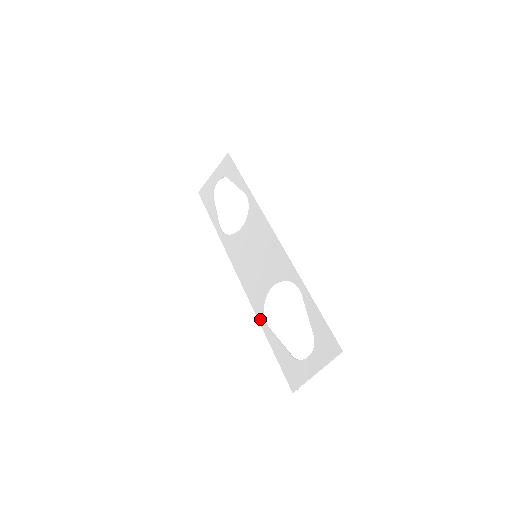
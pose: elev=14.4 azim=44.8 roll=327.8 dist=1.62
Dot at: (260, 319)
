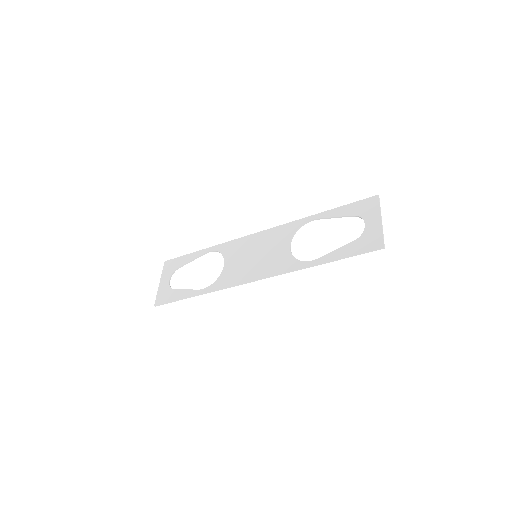
Dot at: (305, 265)
